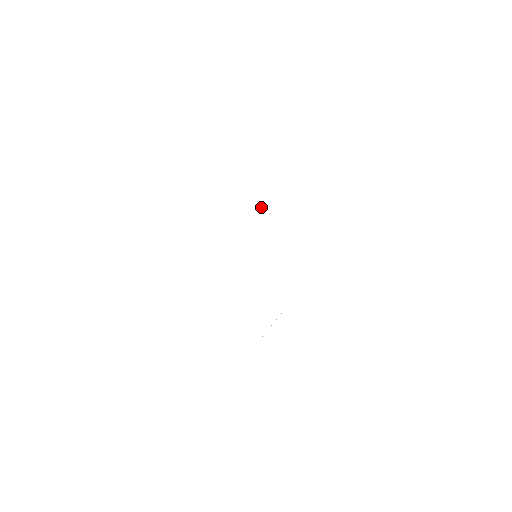
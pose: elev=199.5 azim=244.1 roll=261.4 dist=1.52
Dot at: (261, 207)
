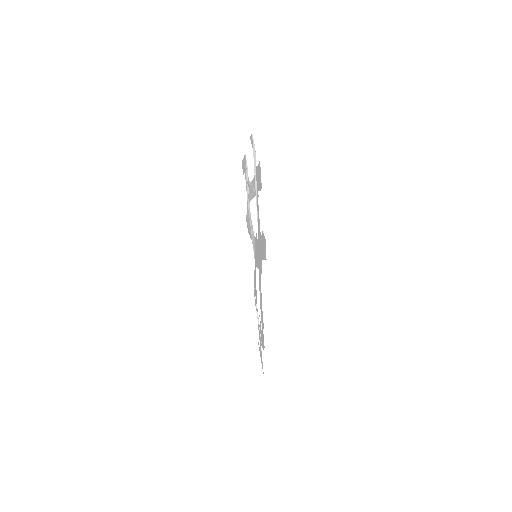
Dot at: (246, 188)
